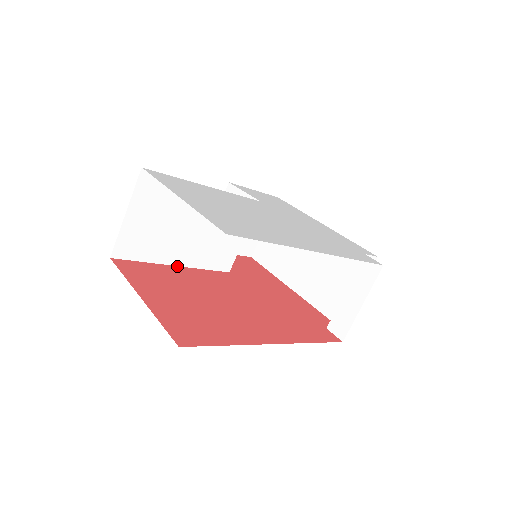
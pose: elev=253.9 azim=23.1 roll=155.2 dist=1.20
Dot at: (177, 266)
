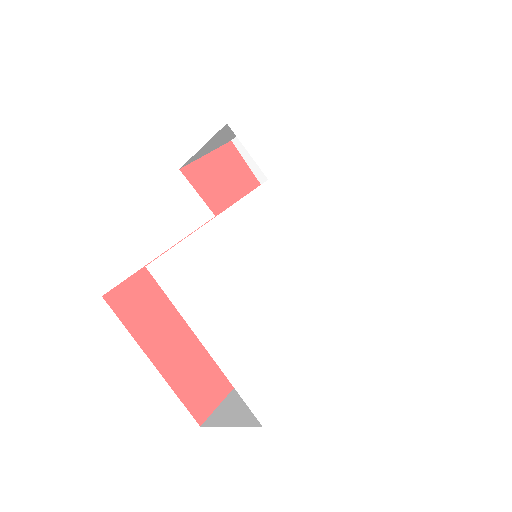
Dot at: occluded
